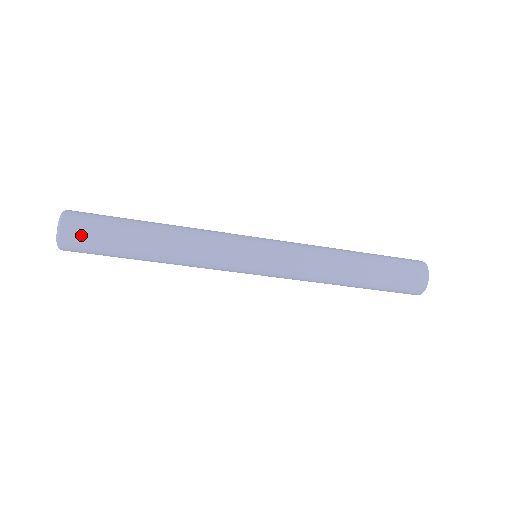
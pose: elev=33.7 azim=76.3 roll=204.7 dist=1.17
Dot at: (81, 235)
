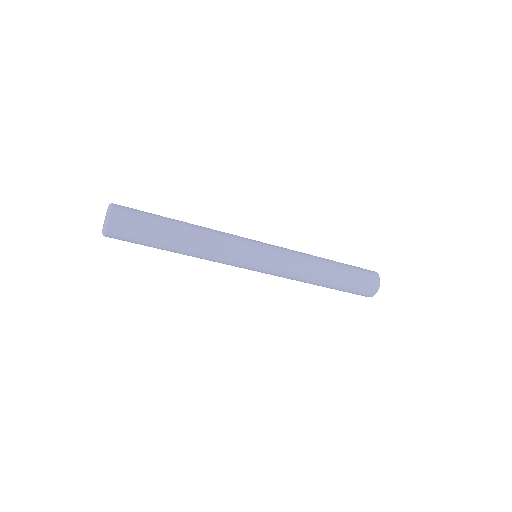
Dot at: (129, 211)
